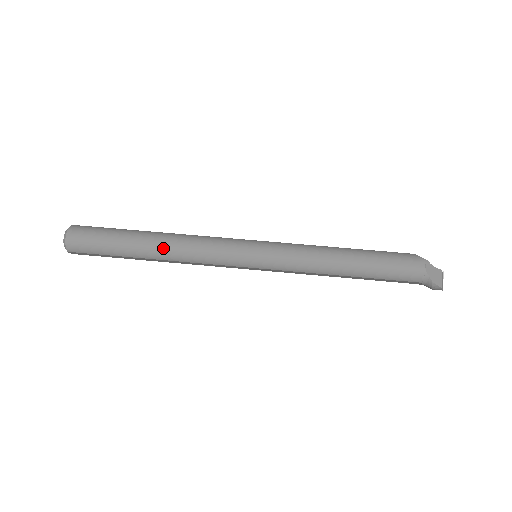
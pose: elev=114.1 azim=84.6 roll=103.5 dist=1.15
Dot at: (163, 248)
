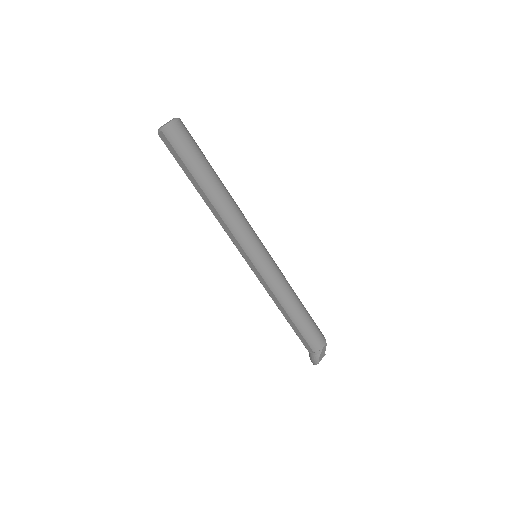
Dot at: (222, 198)
